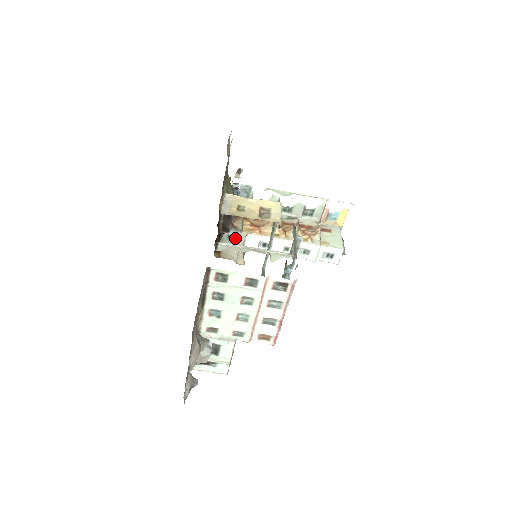
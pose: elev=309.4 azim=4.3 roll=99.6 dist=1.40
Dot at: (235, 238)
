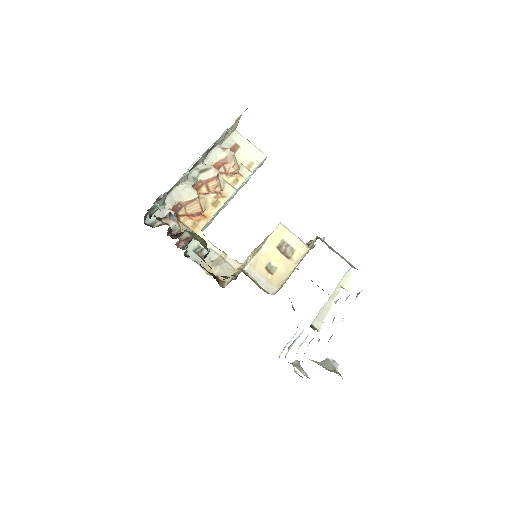
Dot at: (202, 248)
